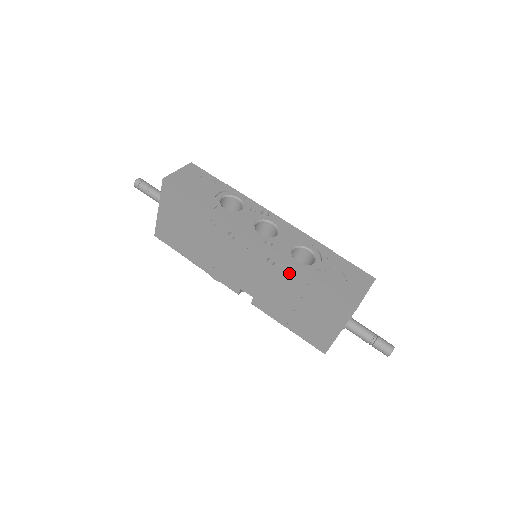
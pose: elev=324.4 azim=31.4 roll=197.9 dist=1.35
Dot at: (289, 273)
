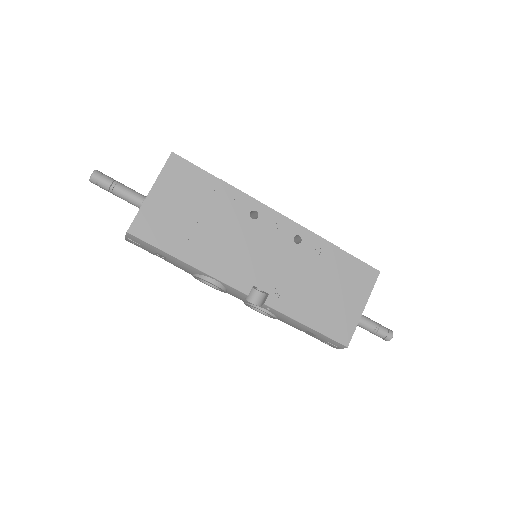
Dot at: (316, 250)
